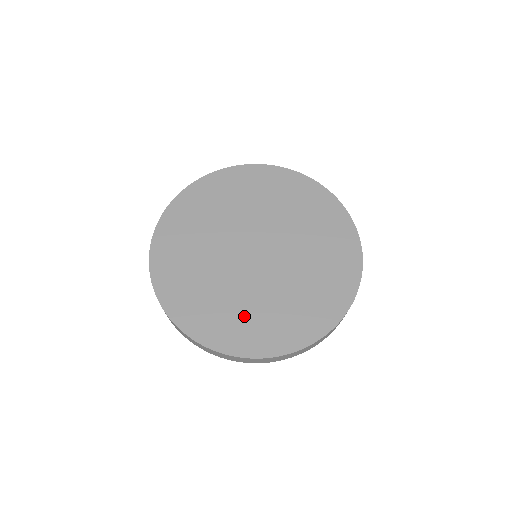
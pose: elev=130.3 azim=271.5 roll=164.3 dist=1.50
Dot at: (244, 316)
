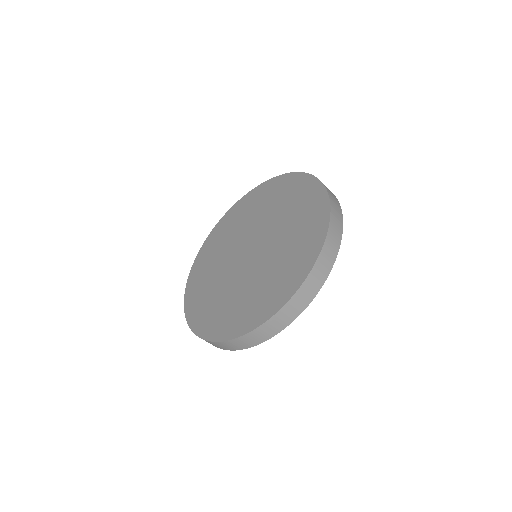
Dot at: (212, 300)
